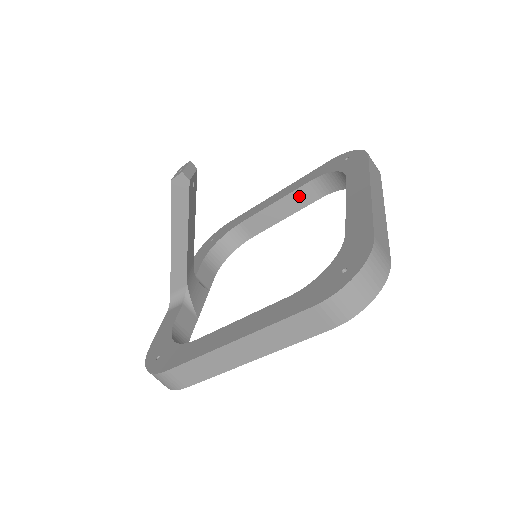
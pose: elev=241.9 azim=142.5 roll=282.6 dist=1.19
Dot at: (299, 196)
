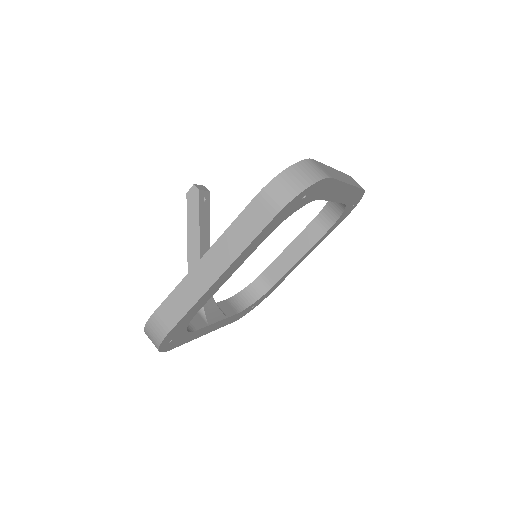
Dot at: (308, 235)
